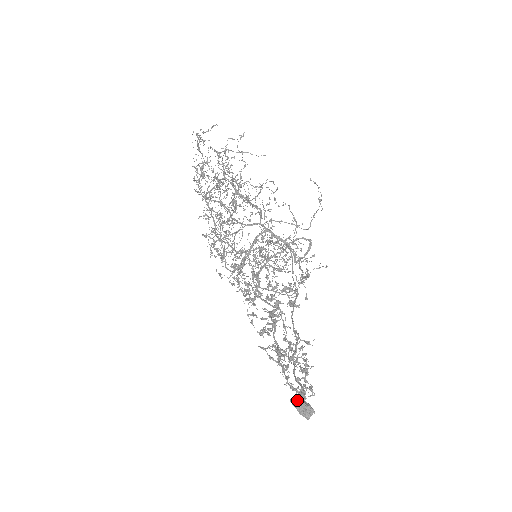
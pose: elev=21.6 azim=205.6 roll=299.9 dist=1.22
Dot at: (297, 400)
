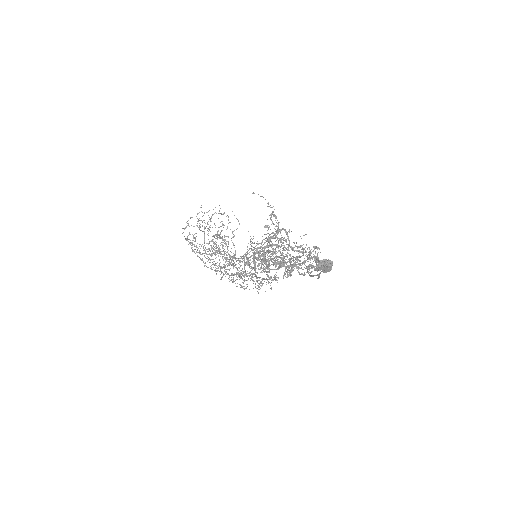
Dot at: occluded
